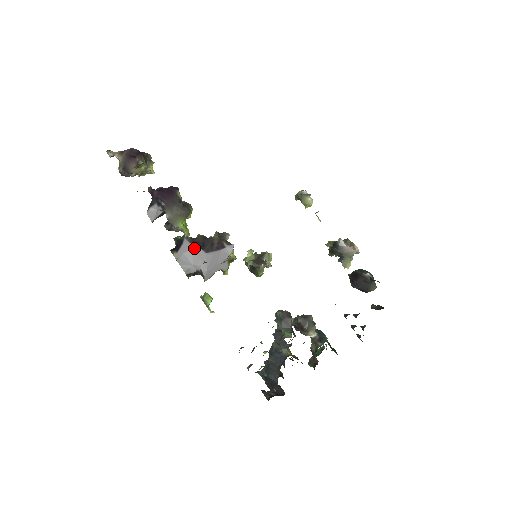
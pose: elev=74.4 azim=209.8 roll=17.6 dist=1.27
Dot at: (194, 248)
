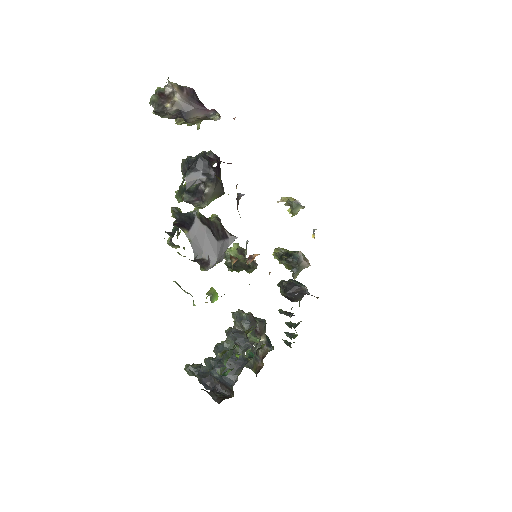
Dot at: (207, 232)
